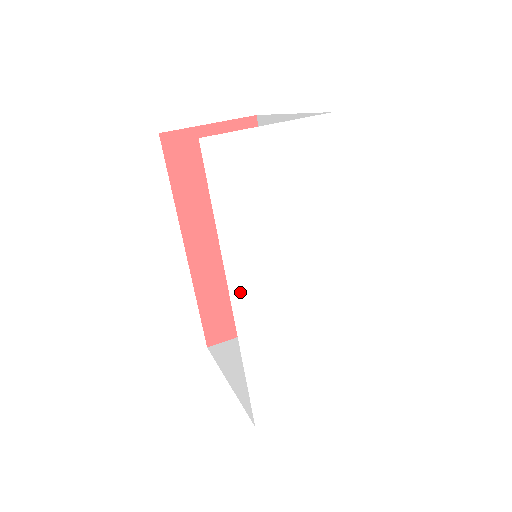
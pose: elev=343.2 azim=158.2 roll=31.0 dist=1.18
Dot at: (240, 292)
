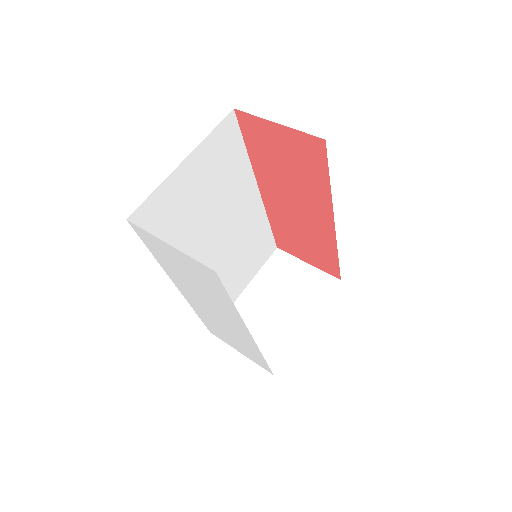
Dot at: (181, 289)
